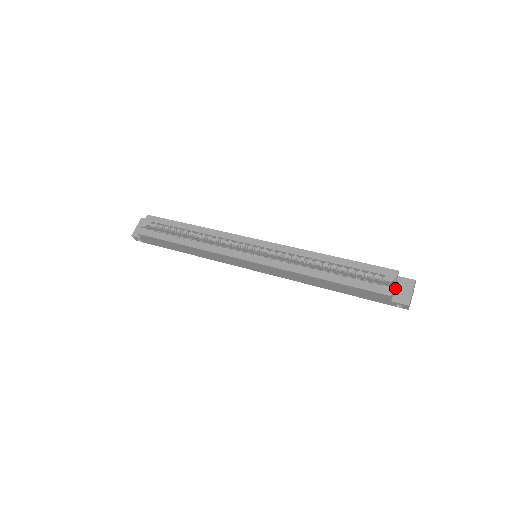
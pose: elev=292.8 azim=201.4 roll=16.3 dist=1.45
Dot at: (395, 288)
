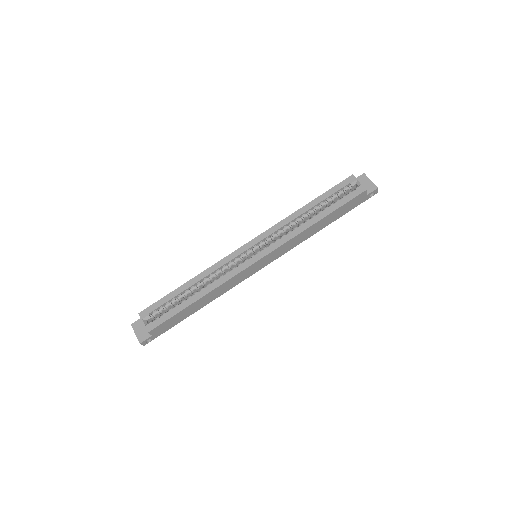
Dot at: occluded
